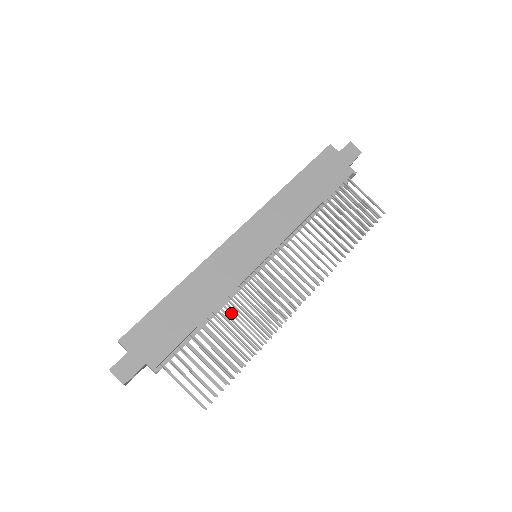
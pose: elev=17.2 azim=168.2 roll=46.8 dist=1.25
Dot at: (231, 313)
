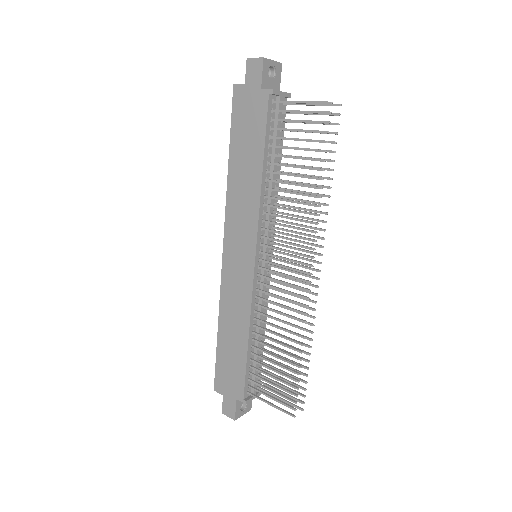
Dot at: occluded
